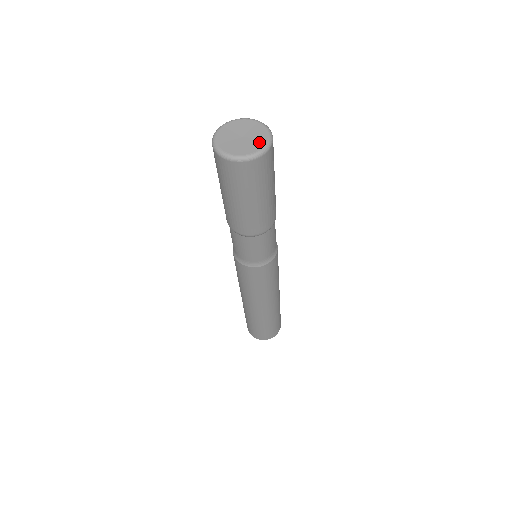
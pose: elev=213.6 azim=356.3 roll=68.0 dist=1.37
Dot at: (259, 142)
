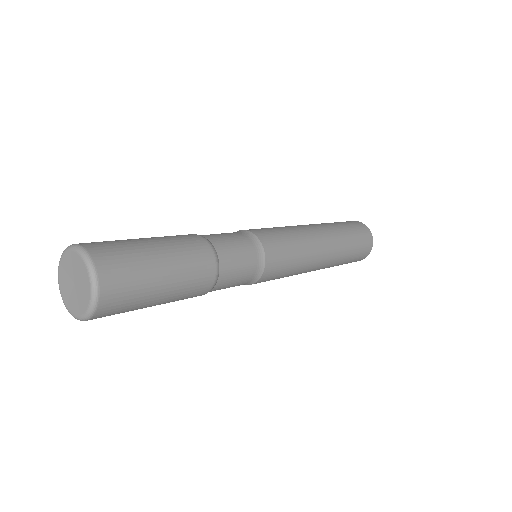
Dot at: (85, 281)
